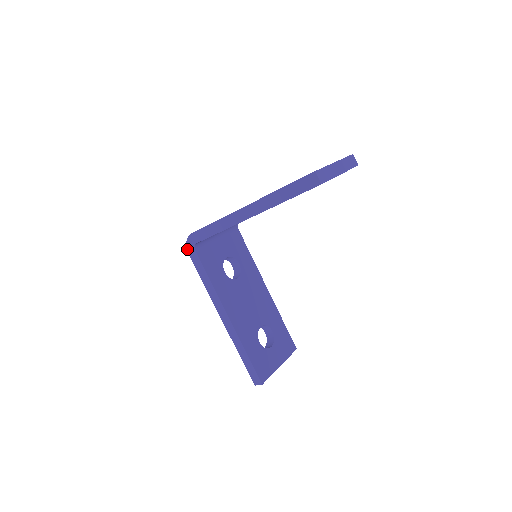
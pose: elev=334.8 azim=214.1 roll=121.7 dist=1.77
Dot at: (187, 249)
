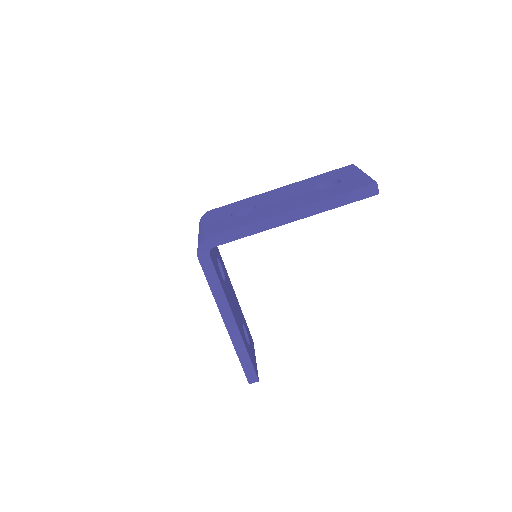
Dot at: (198, 254)
